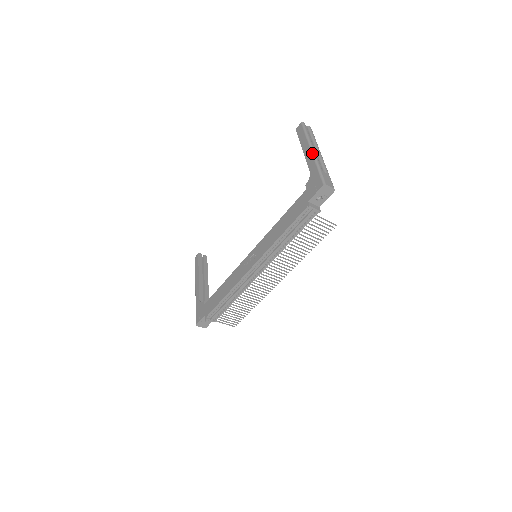
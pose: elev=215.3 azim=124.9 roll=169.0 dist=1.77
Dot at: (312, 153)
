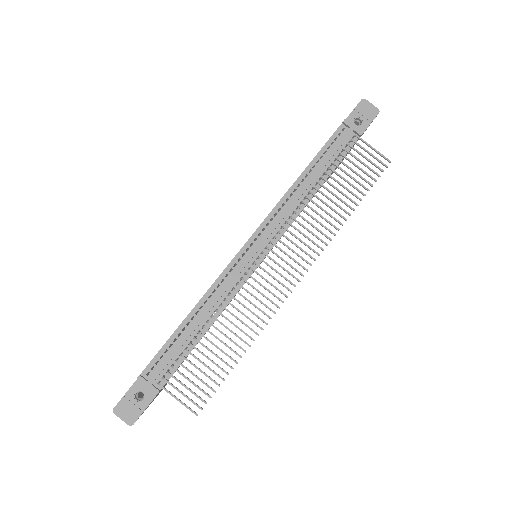
Dot at: occluded
